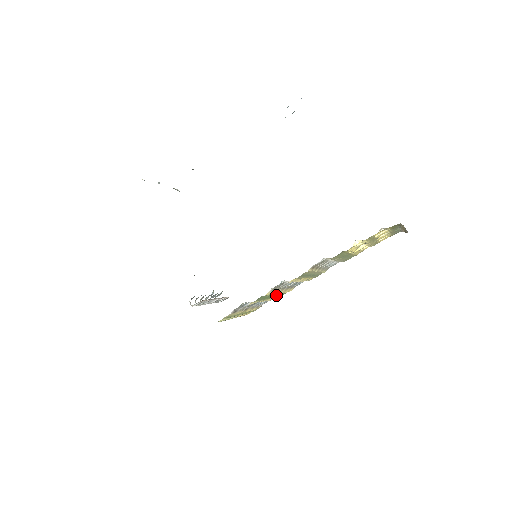
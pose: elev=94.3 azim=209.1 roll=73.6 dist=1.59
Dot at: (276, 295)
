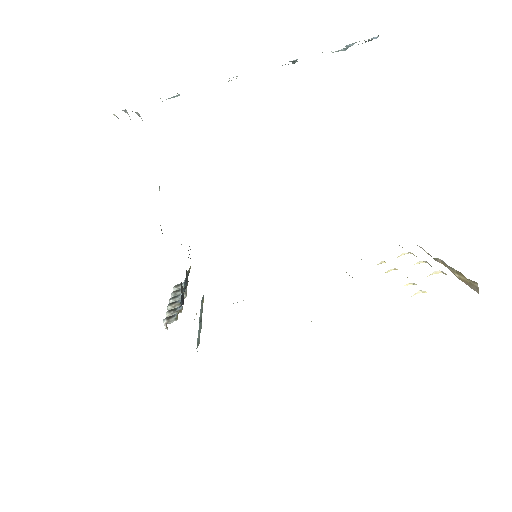
Dot at: occluded
